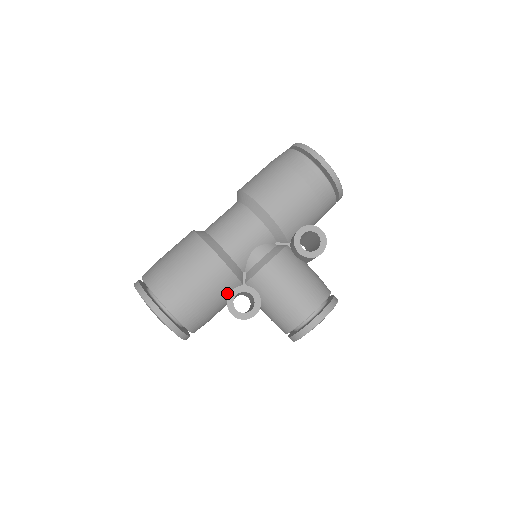
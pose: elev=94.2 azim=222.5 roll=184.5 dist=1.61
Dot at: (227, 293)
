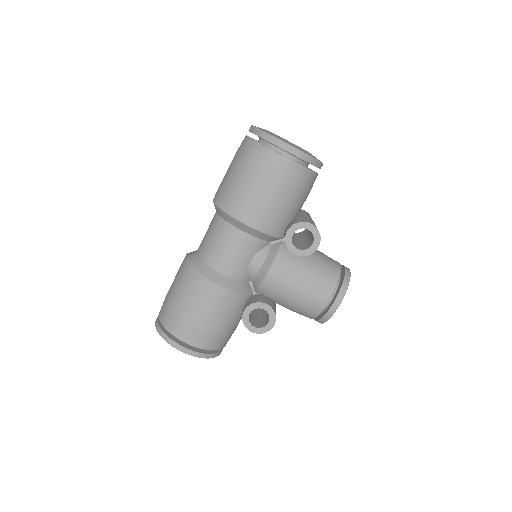
Dot at: (241, 308)
